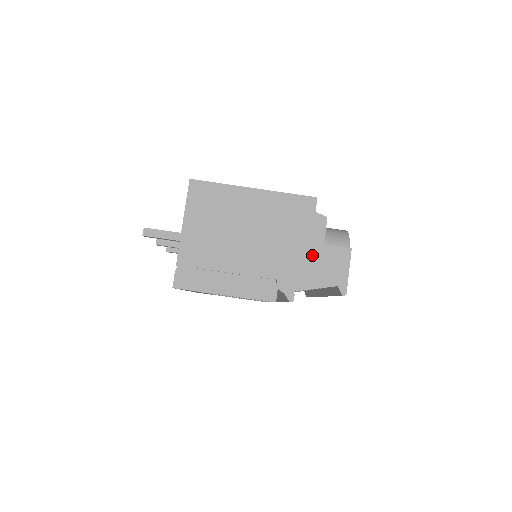
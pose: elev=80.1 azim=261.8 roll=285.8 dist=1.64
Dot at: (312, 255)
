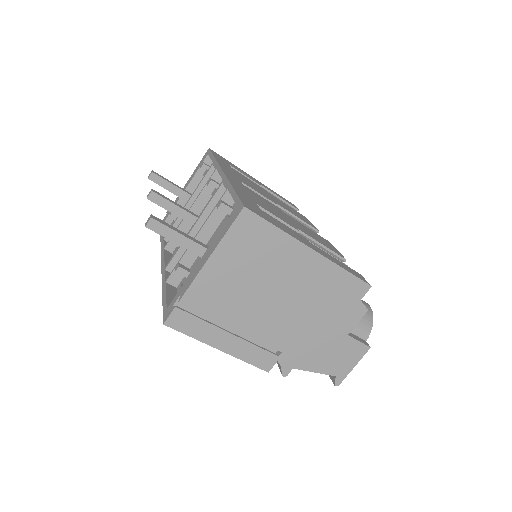
Dot at: (330, 341)
